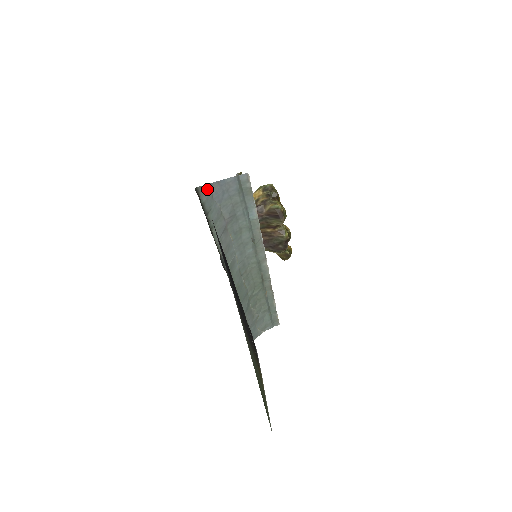
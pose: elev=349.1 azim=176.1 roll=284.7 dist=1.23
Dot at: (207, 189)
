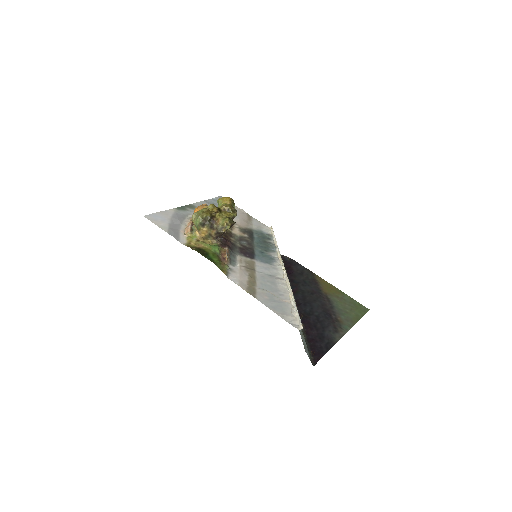
Dot at: (307, 354)
